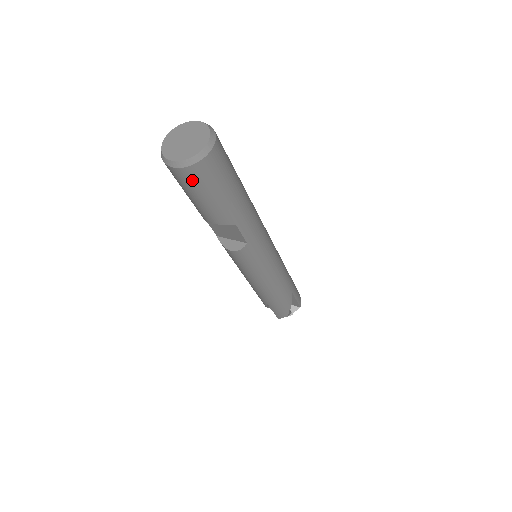
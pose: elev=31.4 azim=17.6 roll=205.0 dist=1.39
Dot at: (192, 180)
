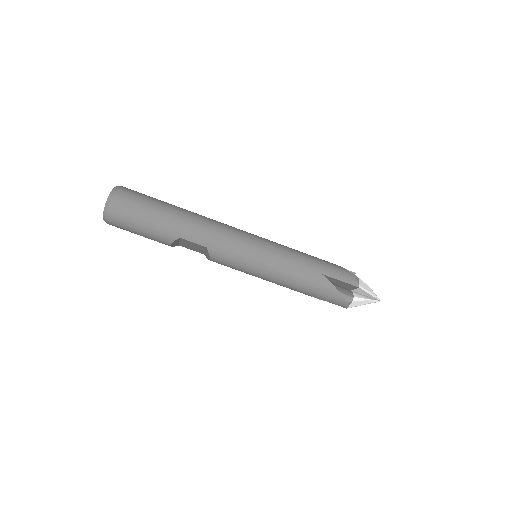
Dot at: (119, 224)
